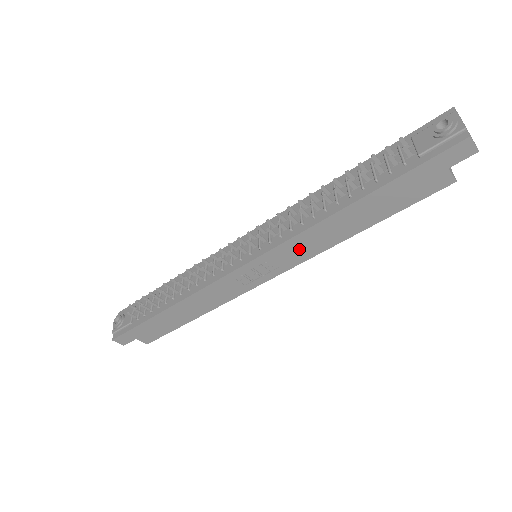
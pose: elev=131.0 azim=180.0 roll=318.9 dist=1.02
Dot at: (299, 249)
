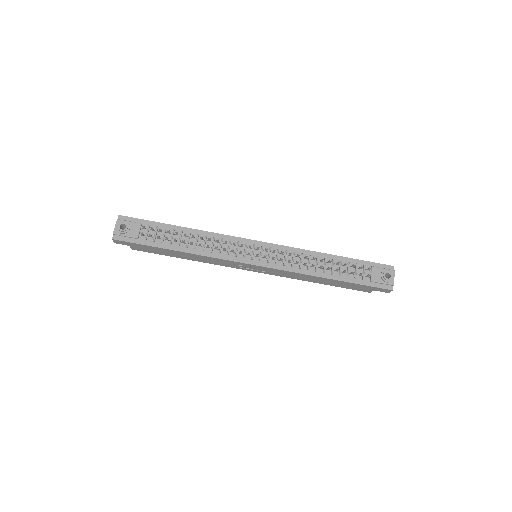
Dot at: (286, 274)
